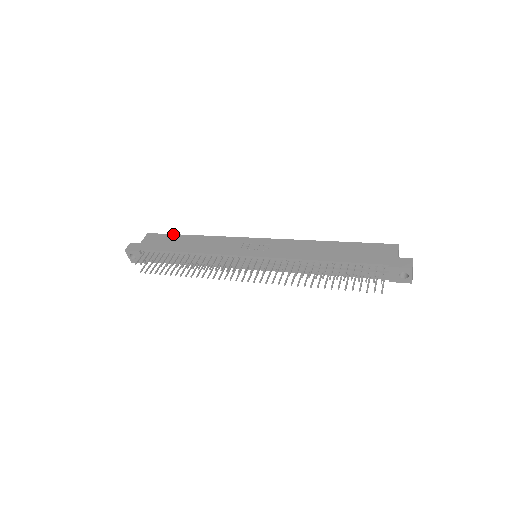
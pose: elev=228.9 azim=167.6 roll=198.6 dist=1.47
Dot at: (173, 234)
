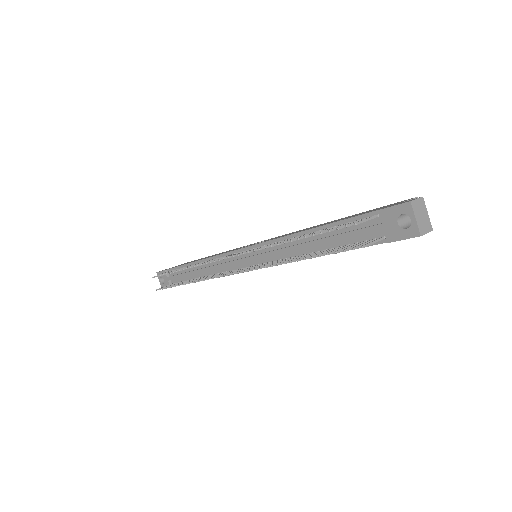
Dot at: occluded
